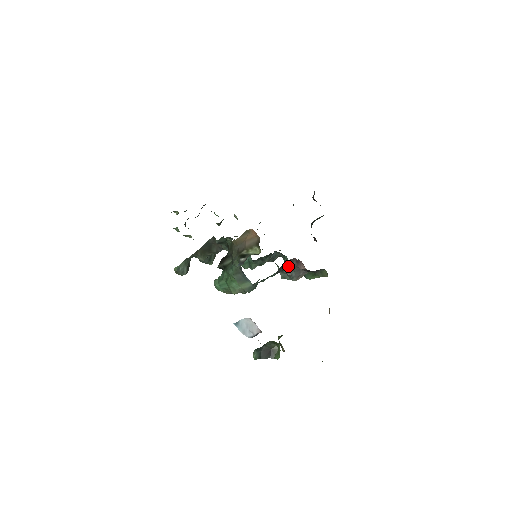
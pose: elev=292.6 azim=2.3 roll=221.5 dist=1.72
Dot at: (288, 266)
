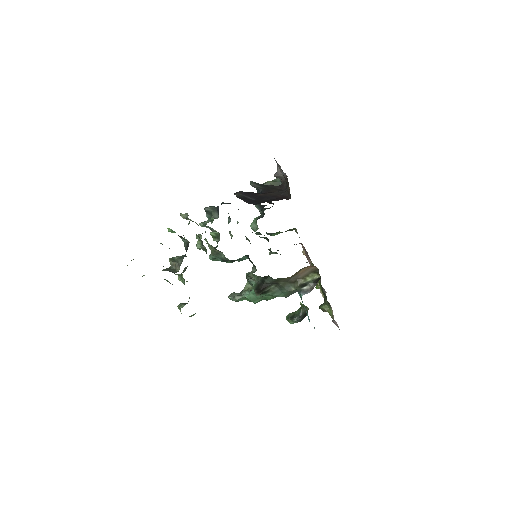
Dot at: occluded
